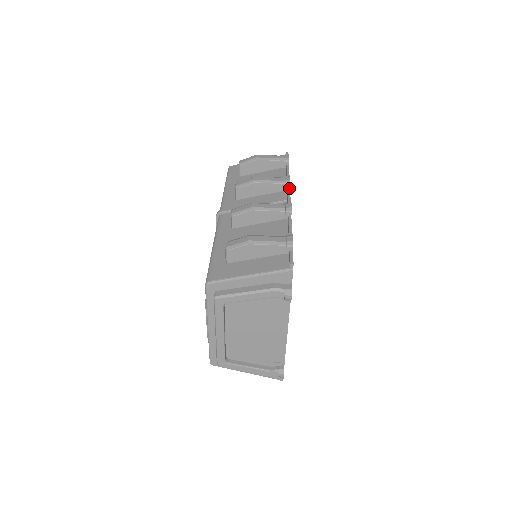
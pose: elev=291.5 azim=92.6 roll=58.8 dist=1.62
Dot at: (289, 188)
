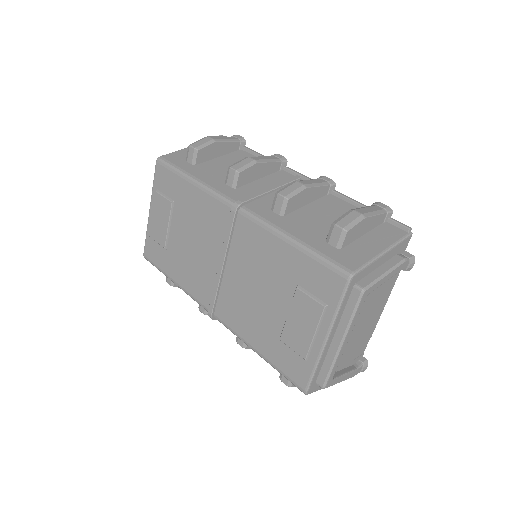
Dot at: occluded
